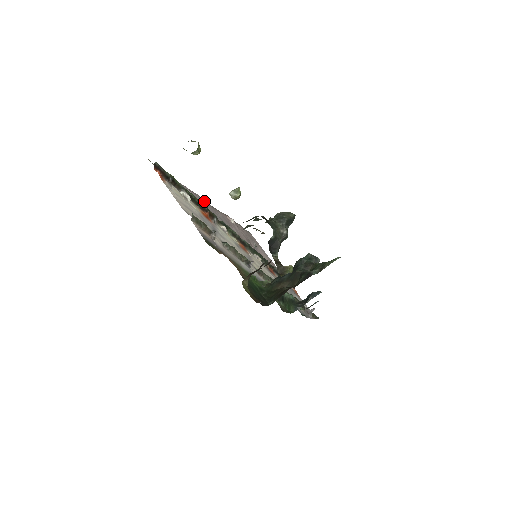
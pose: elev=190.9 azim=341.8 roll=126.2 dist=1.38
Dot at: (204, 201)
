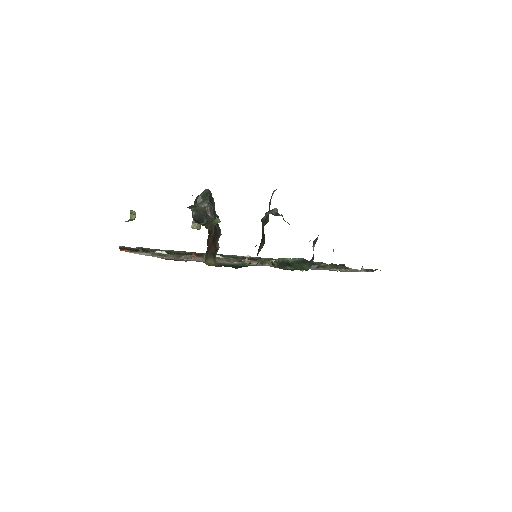
Dot at: occluded
